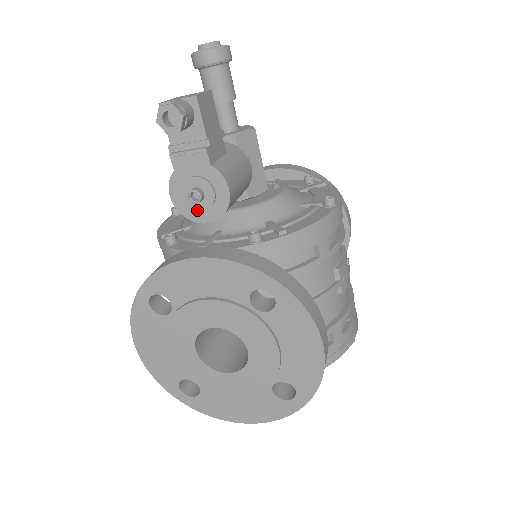
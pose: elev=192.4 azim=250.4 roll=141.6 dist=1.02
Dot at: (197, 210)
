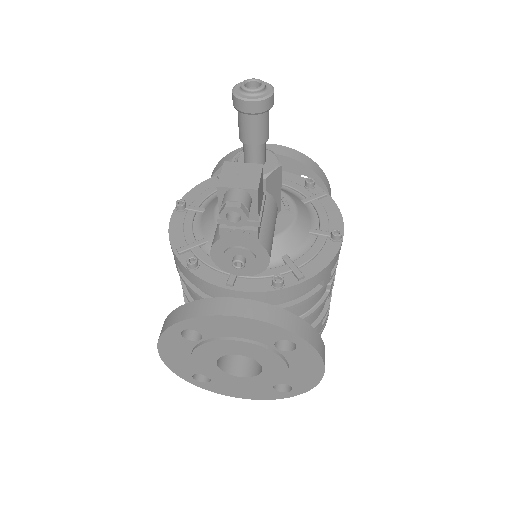
Dot at: (235, 268)
